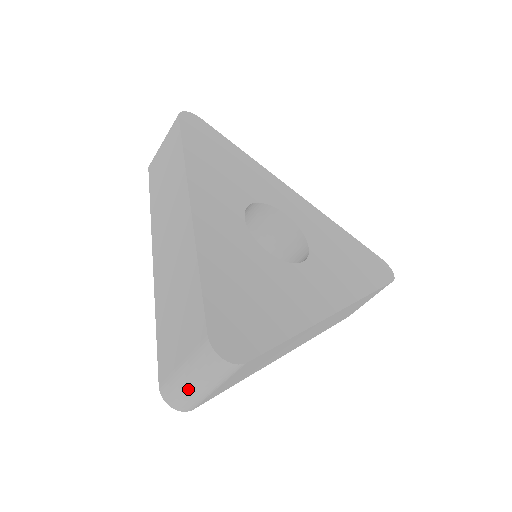
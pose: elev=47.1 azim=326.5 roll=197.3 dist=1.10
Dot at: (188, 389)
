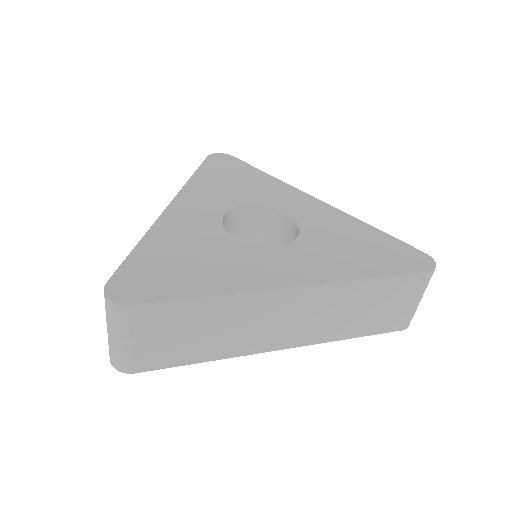
Dot at: (111, 342)
